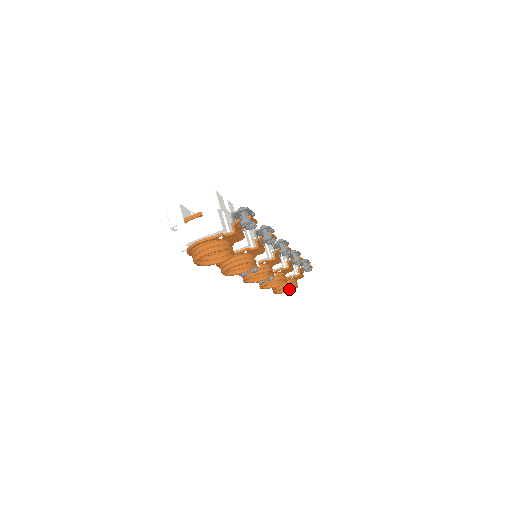
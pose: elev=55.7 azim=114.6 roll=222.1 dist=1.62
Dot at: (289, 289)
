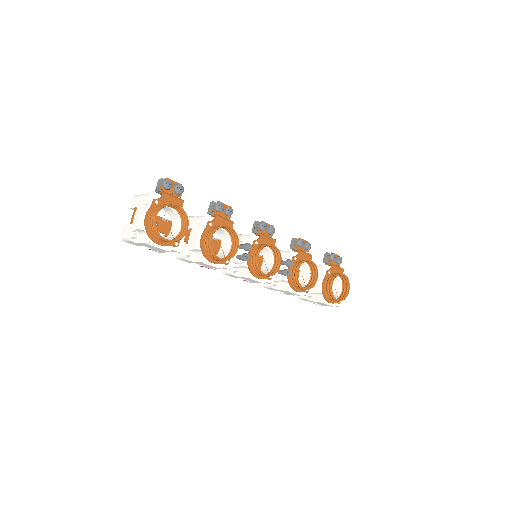
Dot at: (347, 289)
